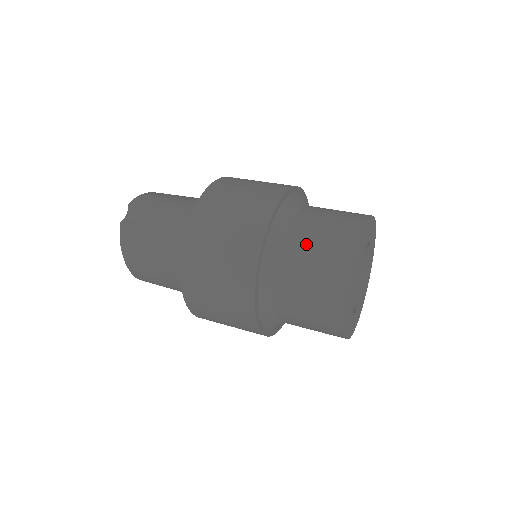
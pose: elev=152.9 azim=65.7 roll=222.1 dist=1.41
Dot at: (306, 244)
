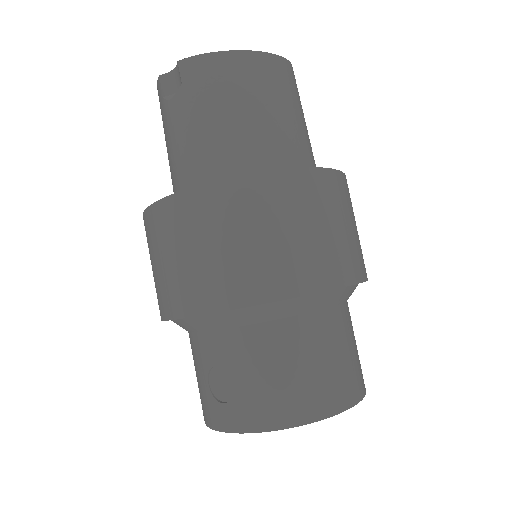
Dot at: (215, 363)
